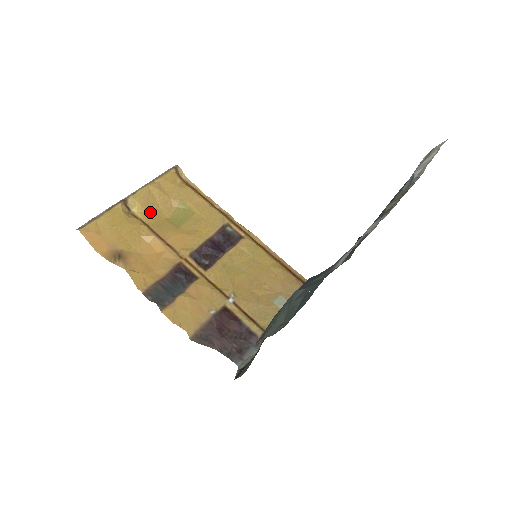
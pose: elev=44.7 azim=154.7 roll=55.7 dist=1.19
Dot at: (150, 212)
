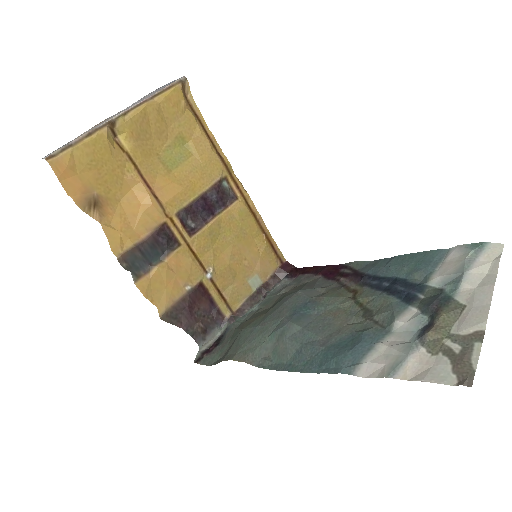
Dot at: (140, 143)
